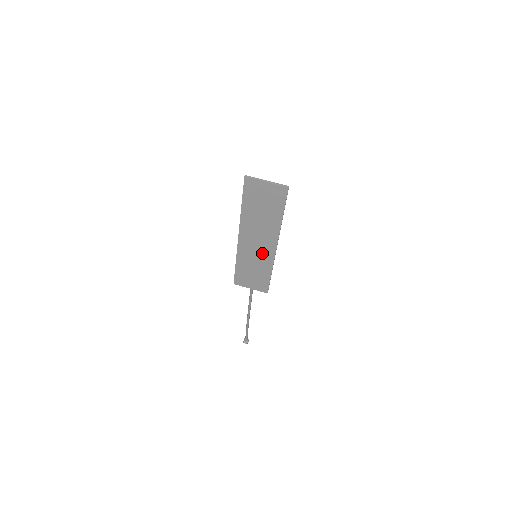
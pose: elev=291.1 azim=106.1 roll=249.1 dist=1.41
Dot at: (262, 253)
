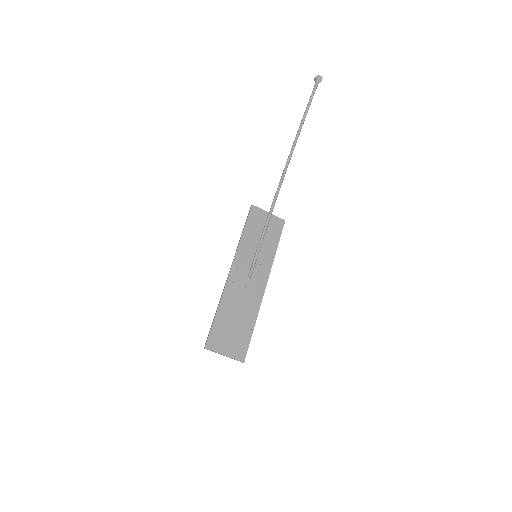
Dot at: (257, 269)
